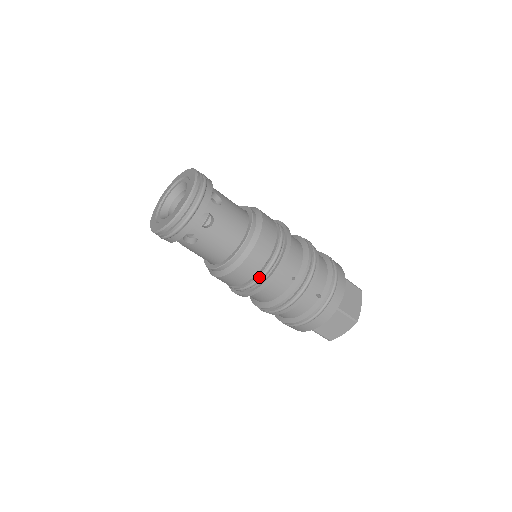
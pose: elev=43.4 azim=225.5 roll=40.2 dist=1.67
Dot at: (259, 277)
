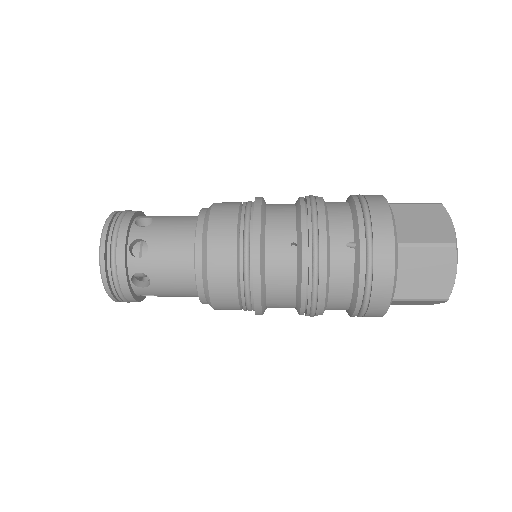
Dot at: (243, 271)
